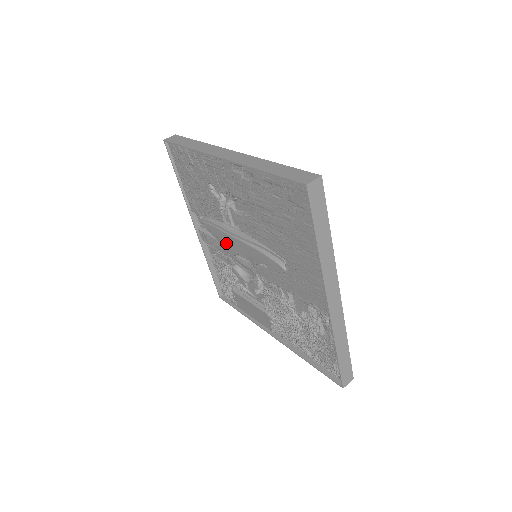
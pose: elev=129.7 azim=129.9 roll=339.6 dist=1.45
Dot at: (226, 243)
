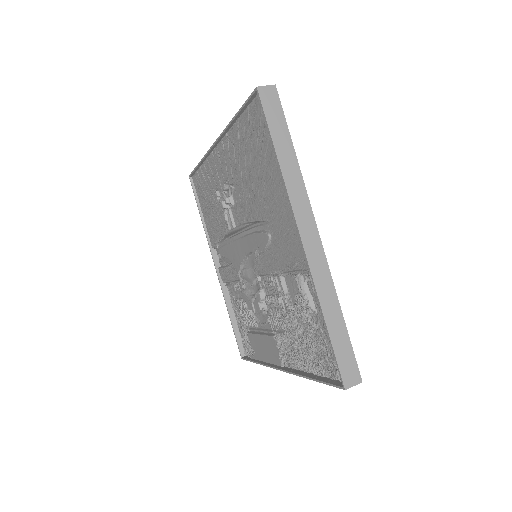
Dot at: (233, 258)
